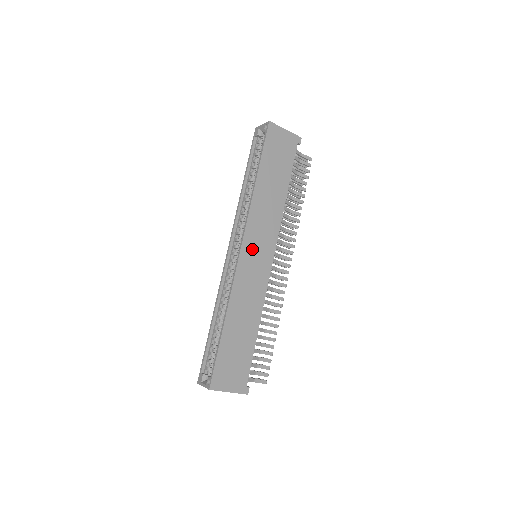
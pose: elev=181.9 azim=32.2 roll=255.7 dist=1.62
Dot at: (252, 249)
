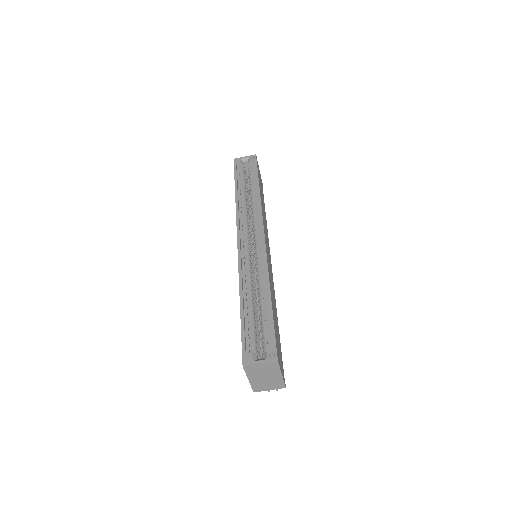
Dot at: (266, 242)
